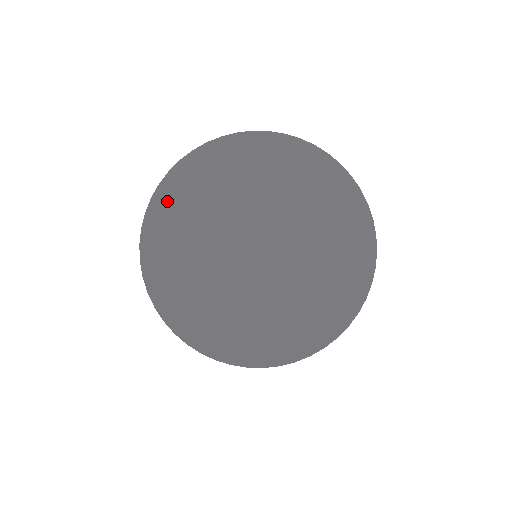
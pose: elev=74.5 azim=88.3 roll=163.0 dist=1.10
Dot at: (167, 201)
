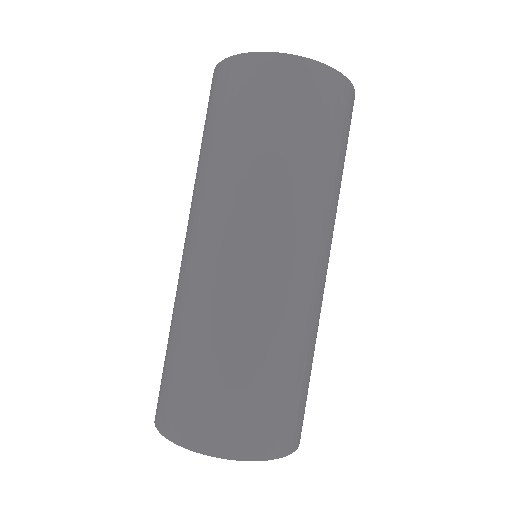
Dot at: occluded
